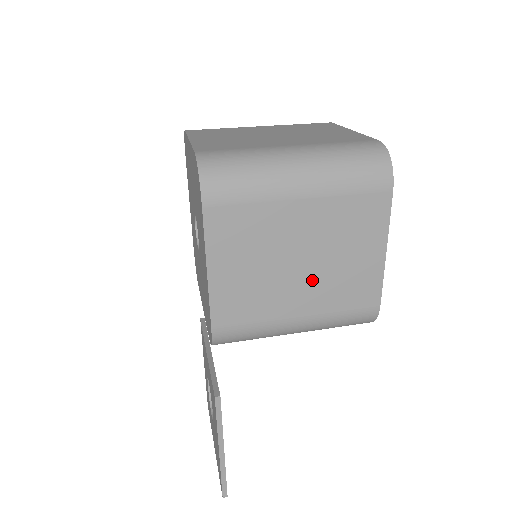
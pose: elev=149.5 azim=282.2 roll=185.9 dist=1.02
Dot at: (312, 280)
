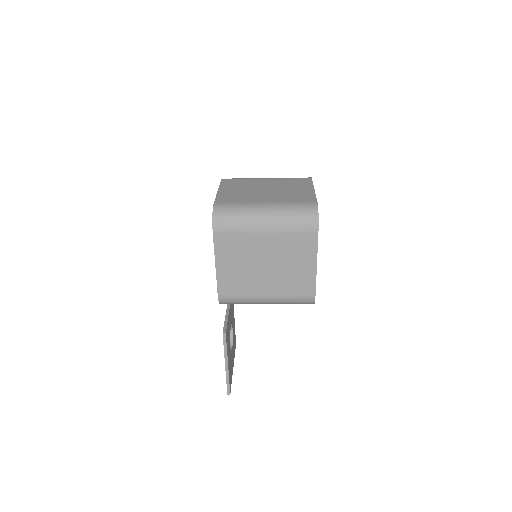
Dot at: (273, 276)
